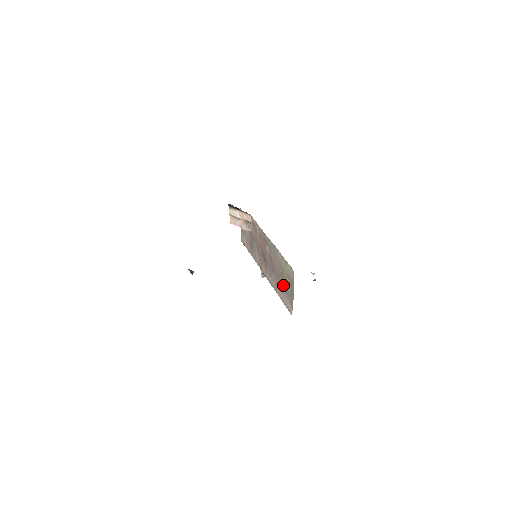
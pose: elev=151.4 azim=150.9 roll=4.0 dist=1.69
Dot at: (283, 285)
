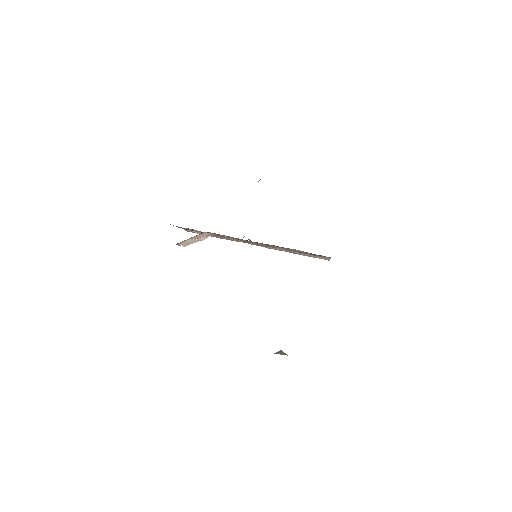
Dot at: occluded
